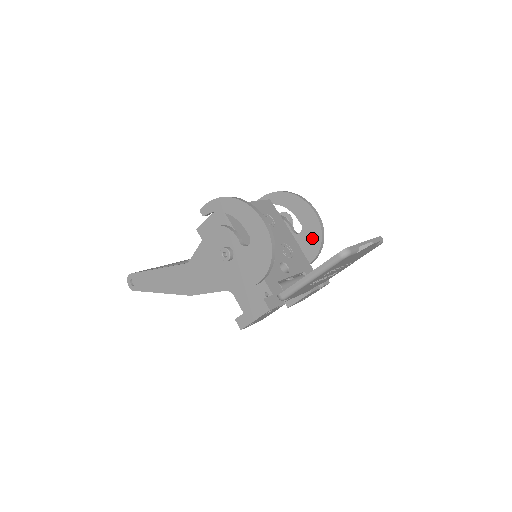
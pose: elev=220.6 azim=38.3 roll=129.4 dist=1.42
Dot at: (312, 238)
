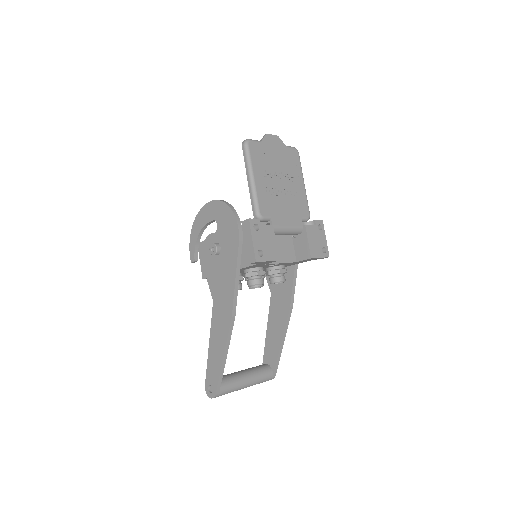
Dot at: occluded
